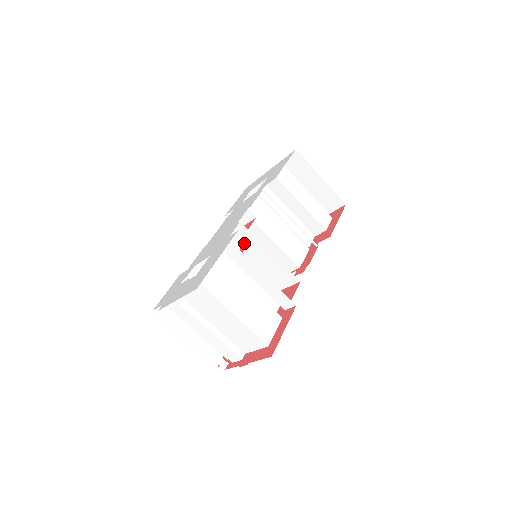
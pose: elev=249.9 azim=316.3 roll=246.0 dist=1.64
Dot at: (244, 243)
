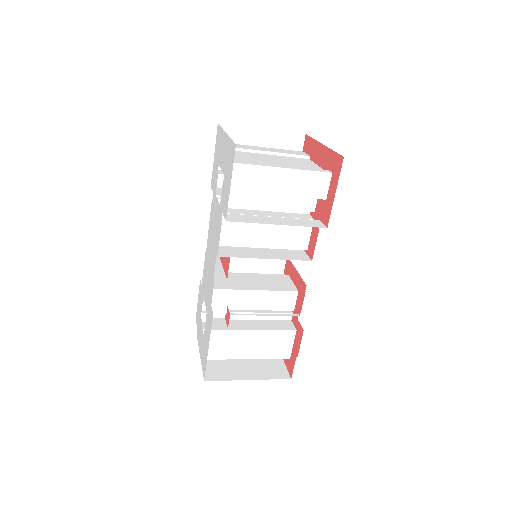
Dot at: occluded
